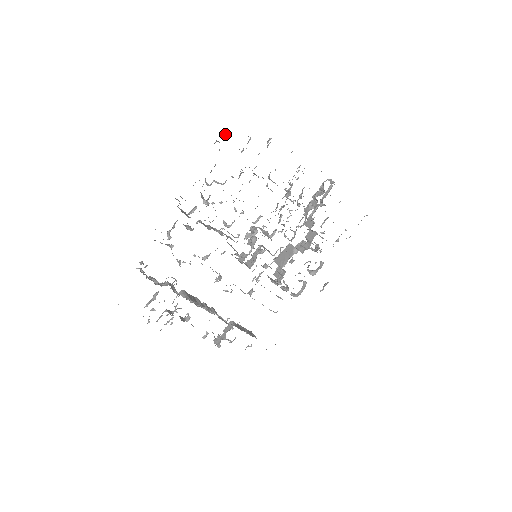
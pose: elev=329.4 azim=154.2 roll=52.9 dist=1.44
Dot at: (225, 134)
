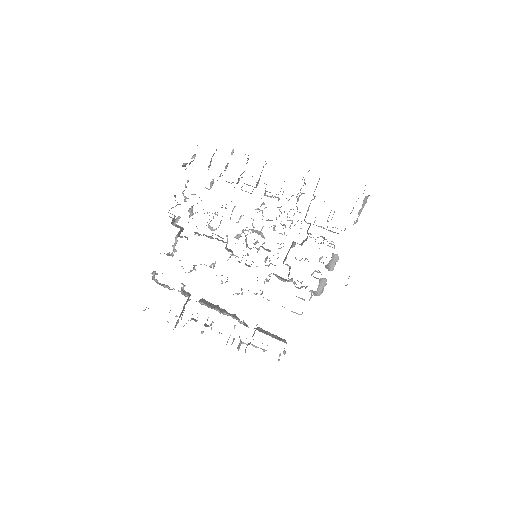
Dot at: (193, 157)
